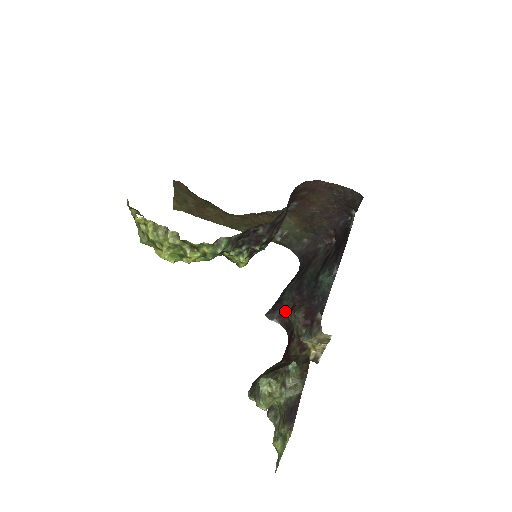
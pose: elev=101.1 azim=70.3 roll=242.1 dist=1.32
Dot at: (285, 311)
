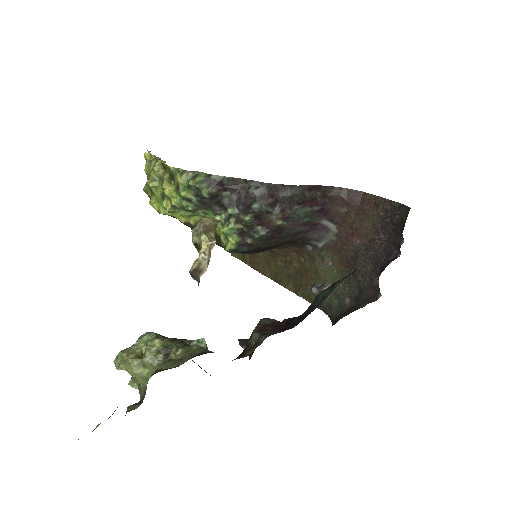
Dot at: occluded
